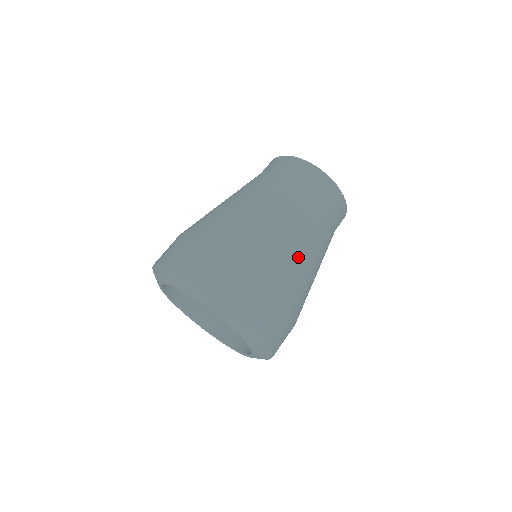
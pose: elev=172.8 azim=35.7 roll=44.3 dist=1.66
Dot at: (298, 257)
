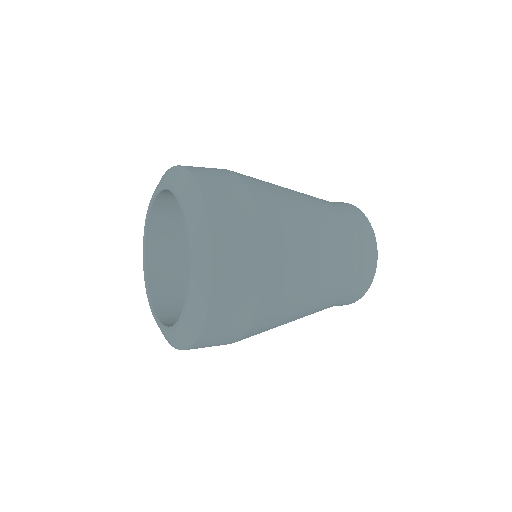
Dot at: (303, 265)
